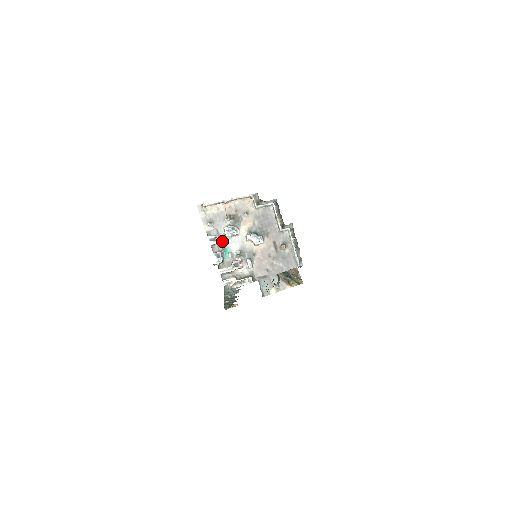
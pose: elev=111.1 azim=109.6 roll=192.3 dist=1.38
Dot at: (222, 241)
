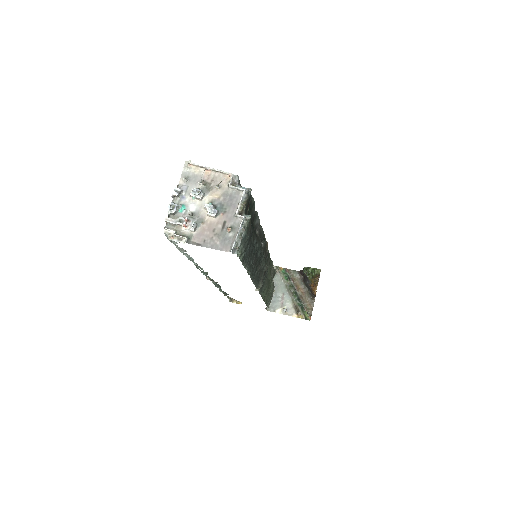
Dot at: (186, 198)
